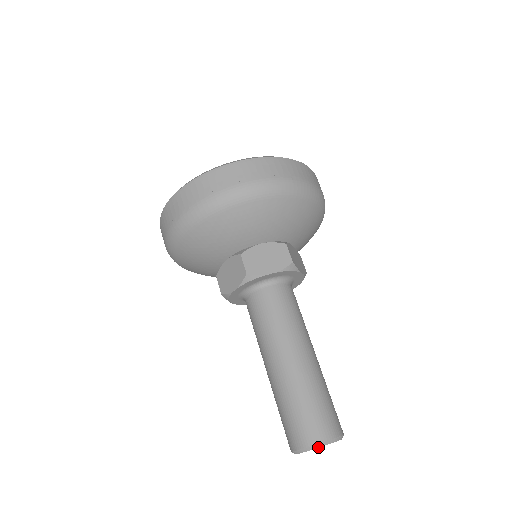
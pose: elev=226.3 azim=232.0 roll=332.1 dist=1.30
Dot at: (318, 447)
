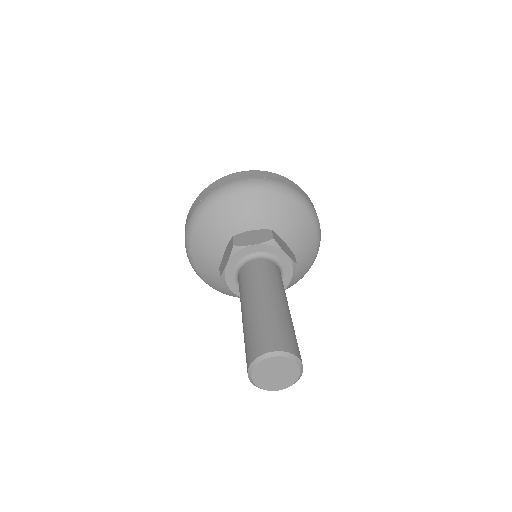
Dot at: (292, 358)
